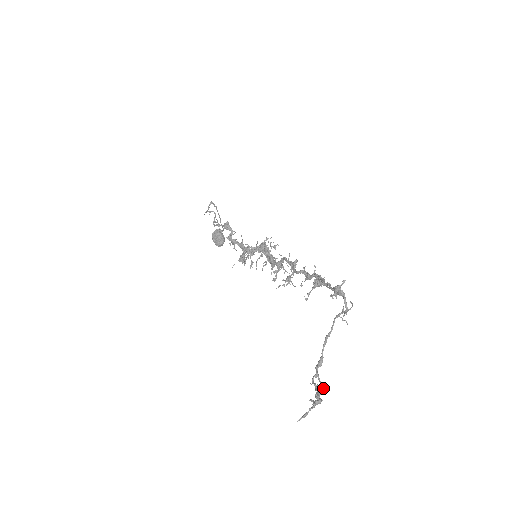
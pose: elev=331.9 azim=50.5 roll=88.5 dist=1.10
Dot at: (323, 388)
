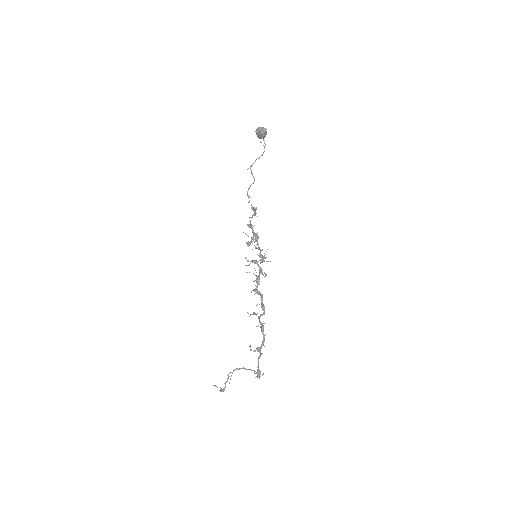
Dot at: occluded
